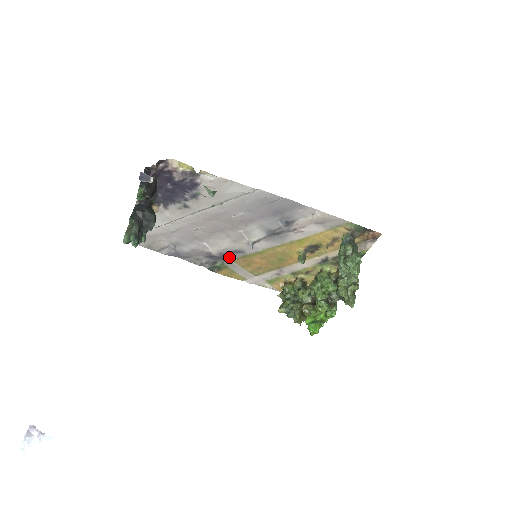
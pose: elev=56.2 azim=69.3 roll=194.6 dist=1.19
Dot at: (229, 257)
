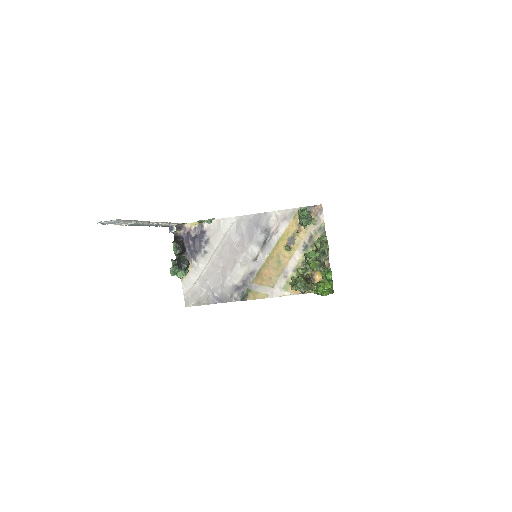
Dot at: (249, 282)
